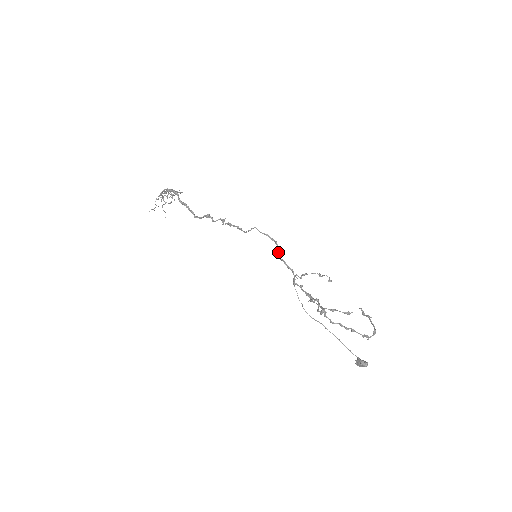
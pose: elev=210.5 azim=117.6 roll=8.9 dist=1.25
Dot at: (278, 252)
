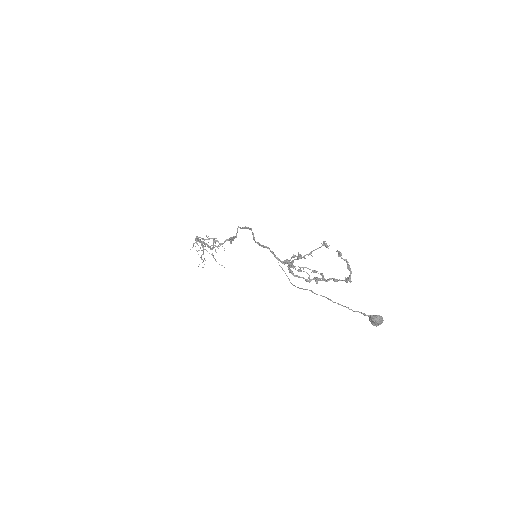
Dot at: (253, 237)
